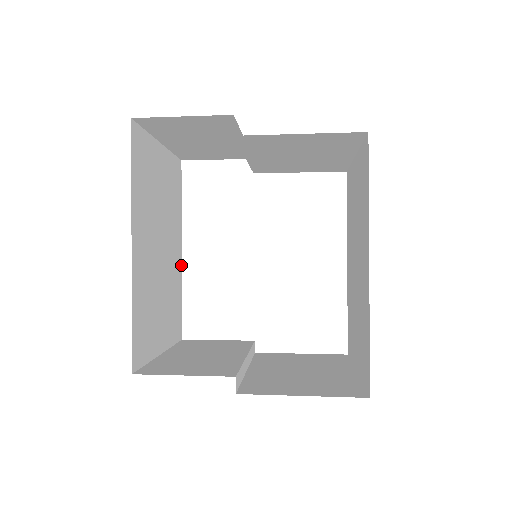
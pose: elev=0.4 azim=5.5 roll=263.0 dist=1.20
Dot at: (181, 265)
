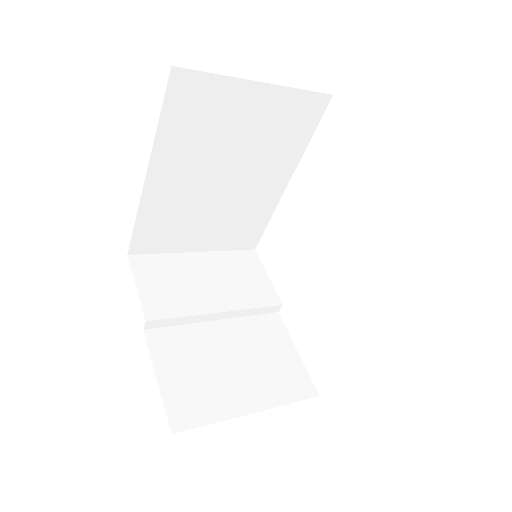
Dot at: (281, 195)
